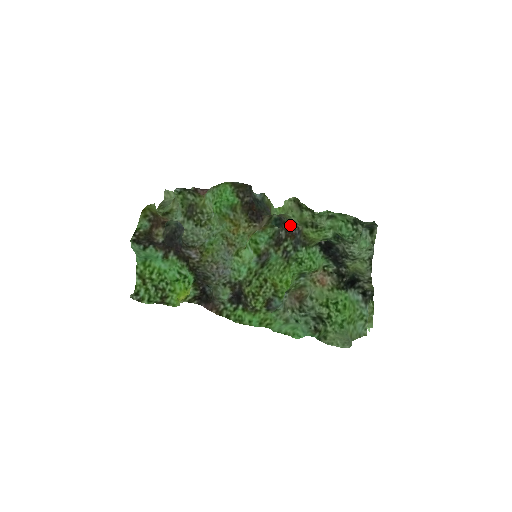
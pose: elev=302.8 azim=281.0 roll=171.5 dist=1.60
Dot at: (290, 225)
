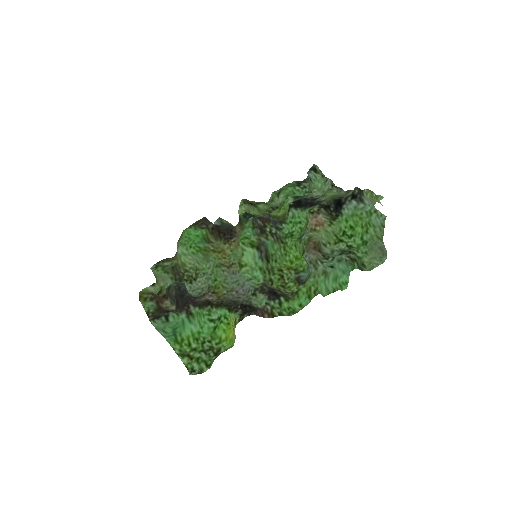
Dot at: (258, 216)
